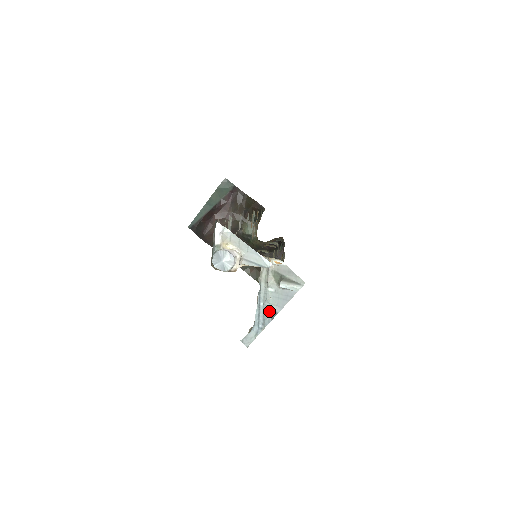
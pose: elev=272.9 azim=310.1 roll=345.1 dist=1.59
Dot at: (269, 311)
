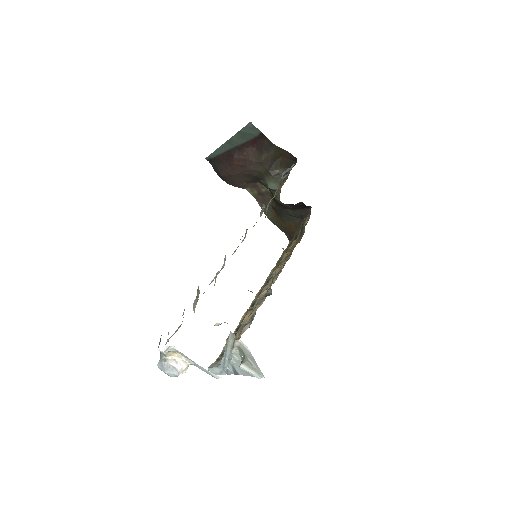
Dot at: (232, 368)
